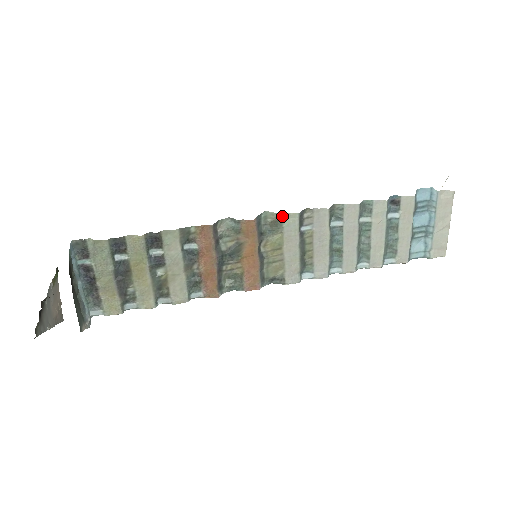
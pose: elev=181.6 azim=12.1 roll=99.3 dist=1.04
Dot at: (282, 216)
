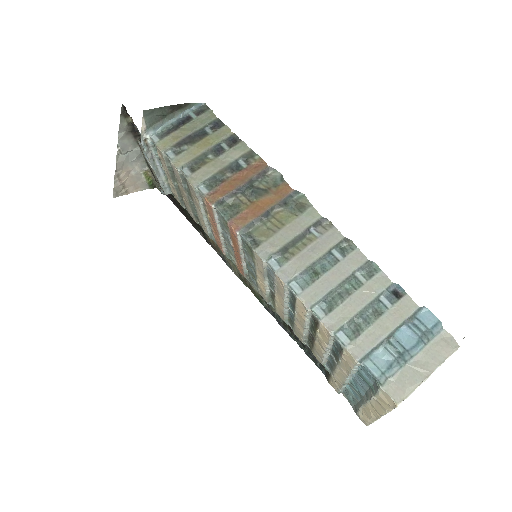
Dot at: (310, 208)
